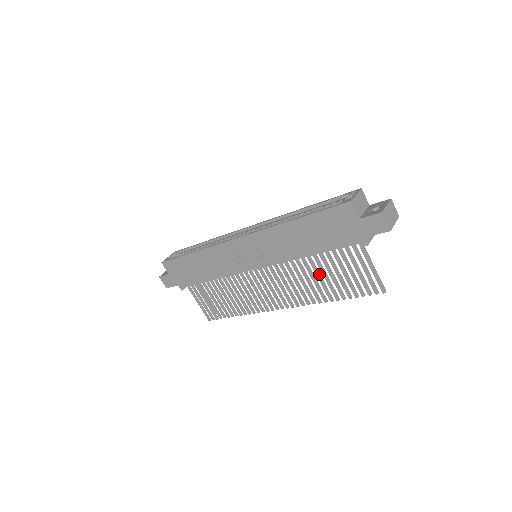
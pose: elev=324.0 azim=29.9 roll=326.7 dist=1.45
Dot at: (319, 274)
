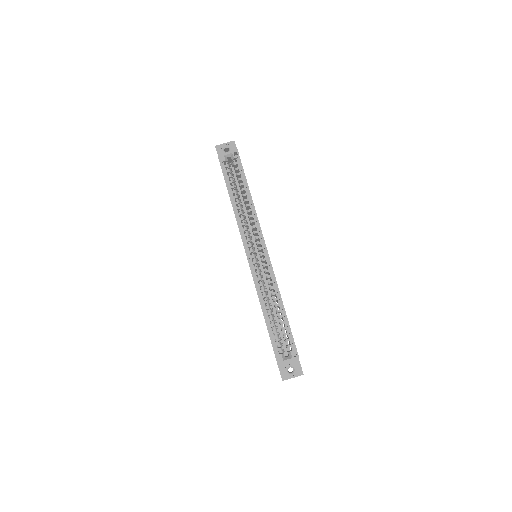
Dot at: occluded
